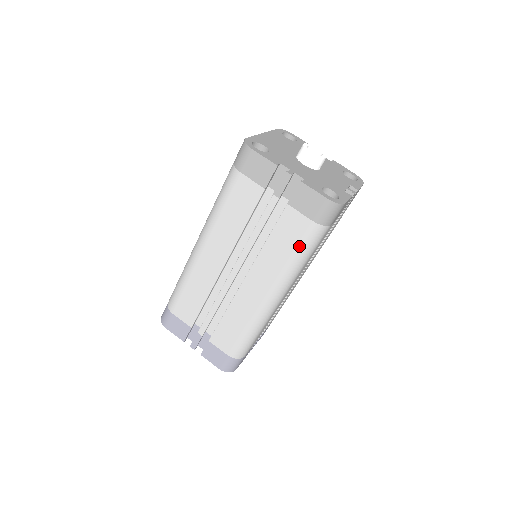
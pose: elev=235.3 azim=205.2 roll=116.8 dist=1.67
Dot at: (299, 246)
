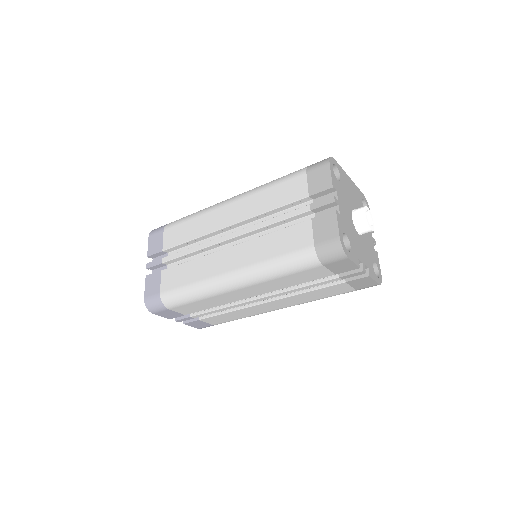
Dot at: (287, 255)
